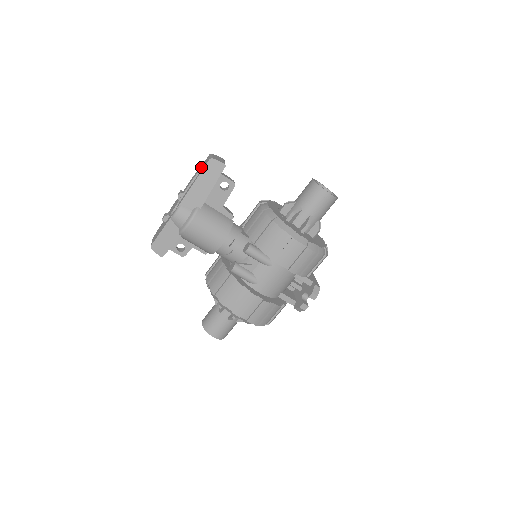
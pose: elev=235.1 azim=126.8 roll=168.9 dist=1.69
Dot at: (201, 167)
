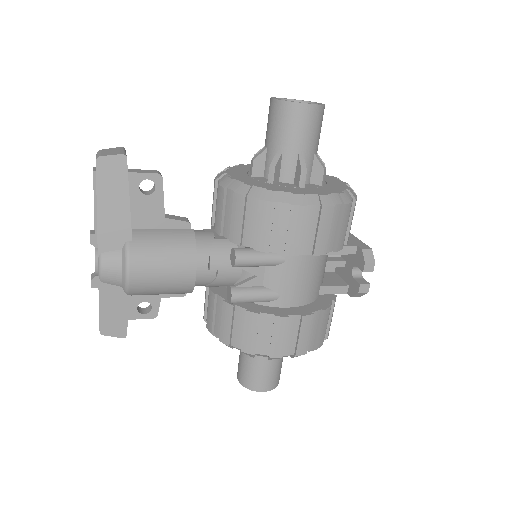
Dot at: (93, 180)
